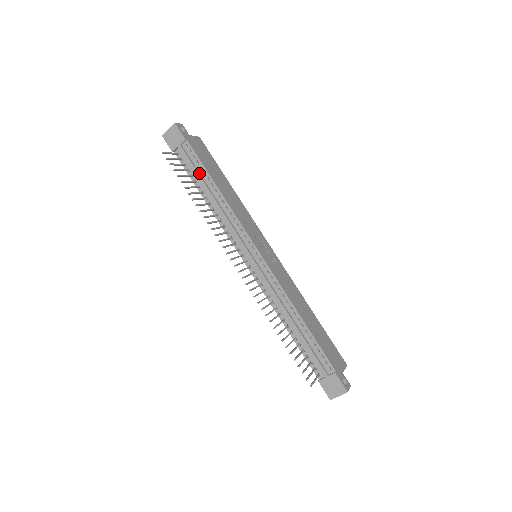
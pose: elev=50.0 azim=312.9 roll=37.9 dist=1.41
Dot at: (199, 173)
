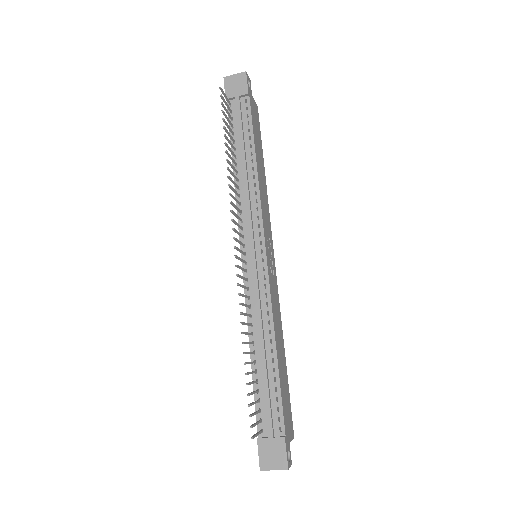
Dot at: (243, 134)
